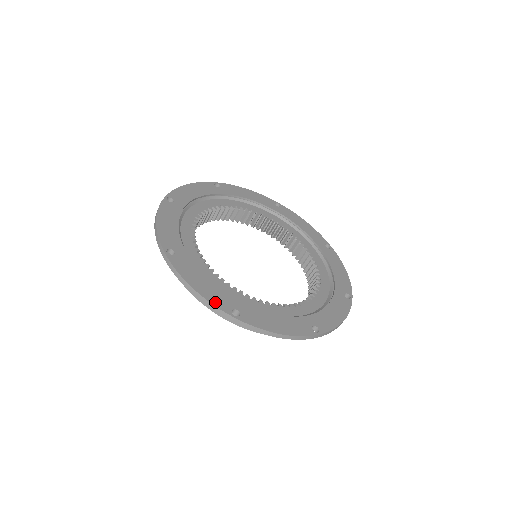
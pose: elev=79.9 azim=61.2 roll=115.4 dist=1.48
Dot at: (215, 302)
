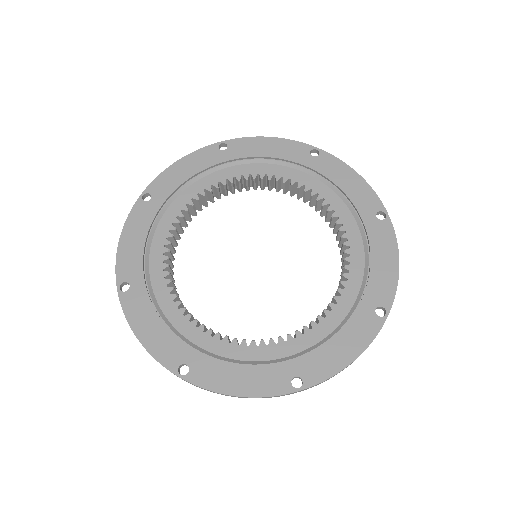
Dot at: (269, 391)
